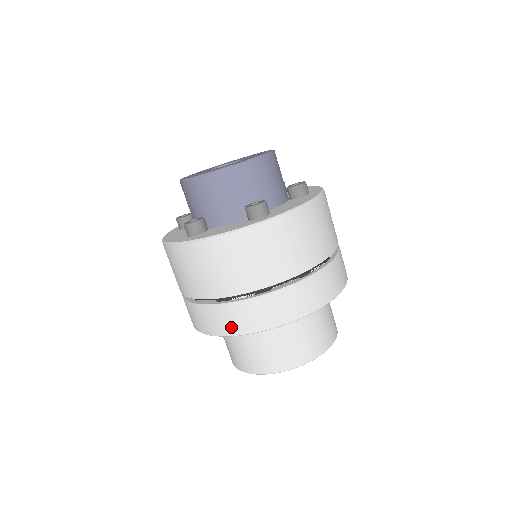
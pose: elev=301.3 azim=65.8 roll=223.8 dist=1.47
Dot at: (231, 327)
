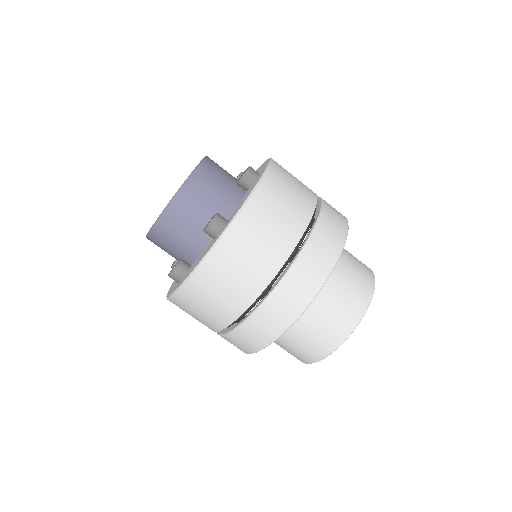
Dot at: (261, 339)
